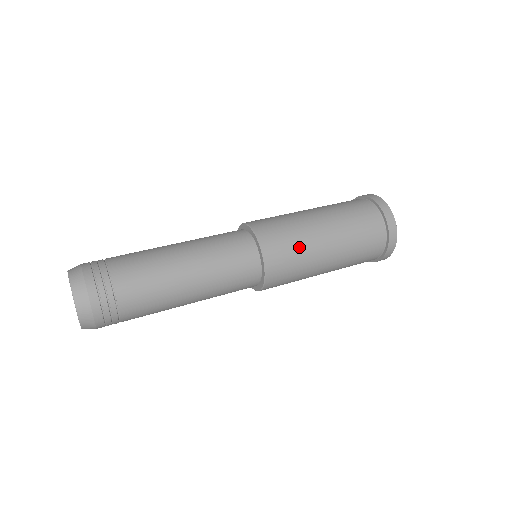
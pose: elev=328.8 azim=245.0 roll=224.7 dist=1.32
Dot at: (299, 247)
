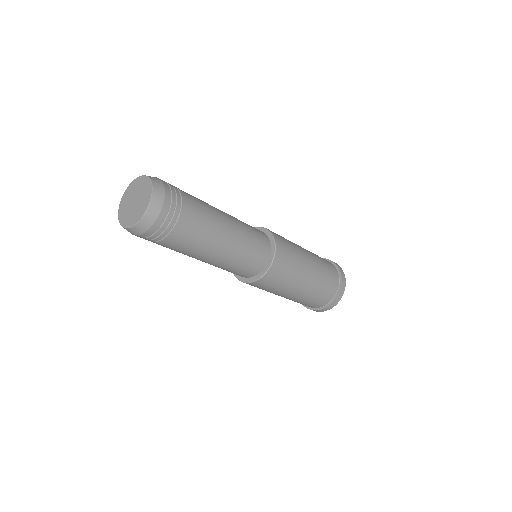
Dot at: occluded
